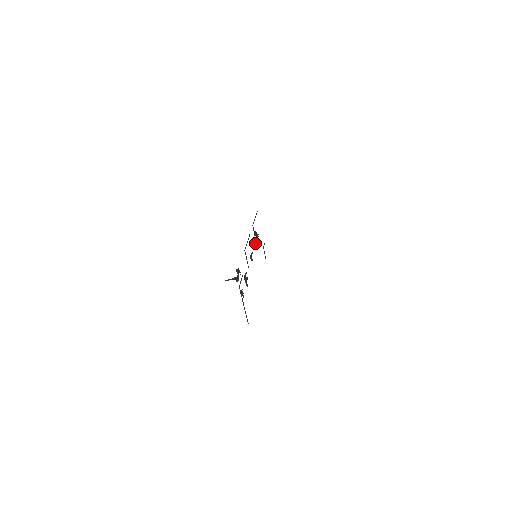
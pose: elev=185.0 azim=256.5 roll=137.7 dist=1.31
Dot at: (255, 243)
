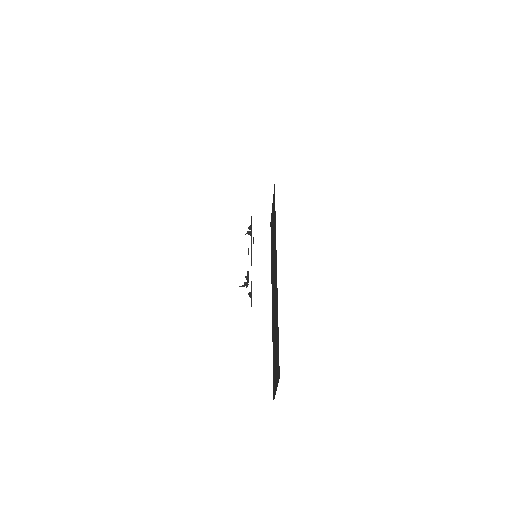
Dot at: occluded
